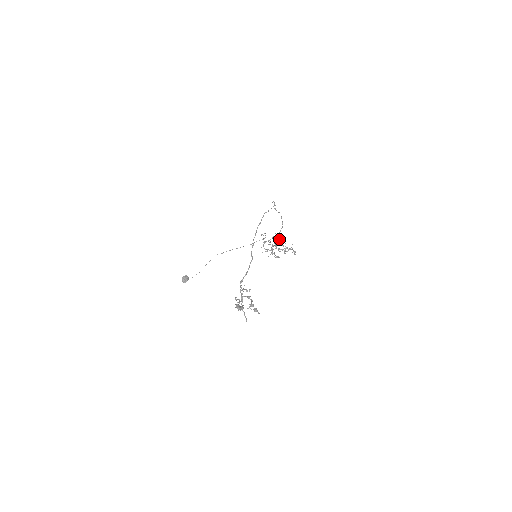
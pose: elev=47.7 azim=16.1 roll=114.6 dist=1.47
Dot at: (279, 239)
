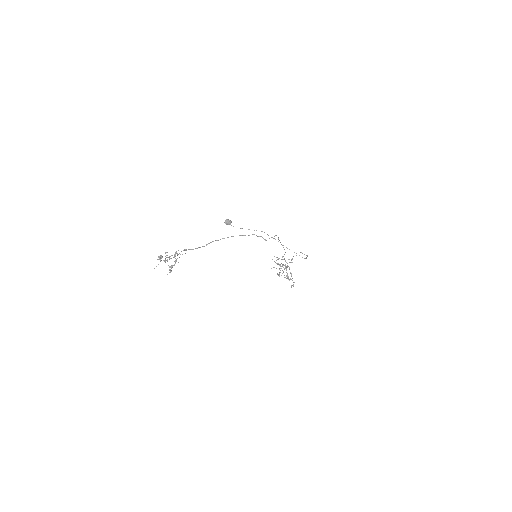
Dot at: (287, 265)
